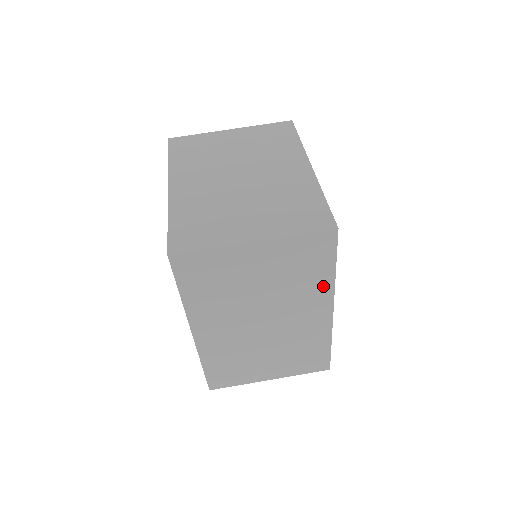
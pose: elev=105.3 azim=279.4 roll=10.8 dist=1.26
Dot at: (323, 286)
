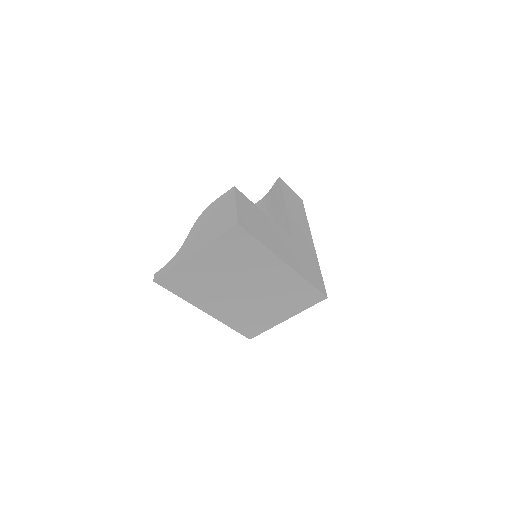
Dot at: occluded
